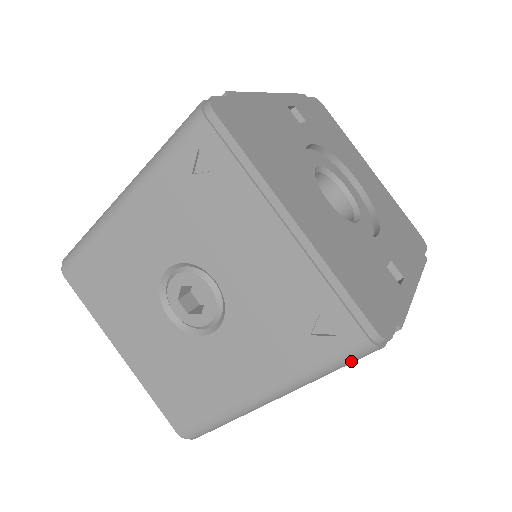
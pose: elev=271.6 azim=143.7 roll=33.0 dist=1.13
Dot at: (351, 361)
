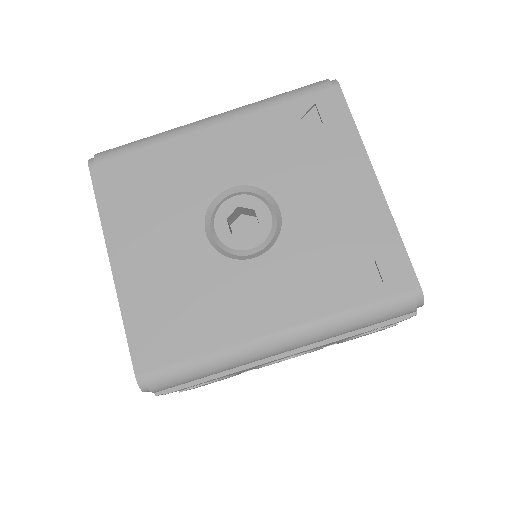
Dot at: (386, 315)
